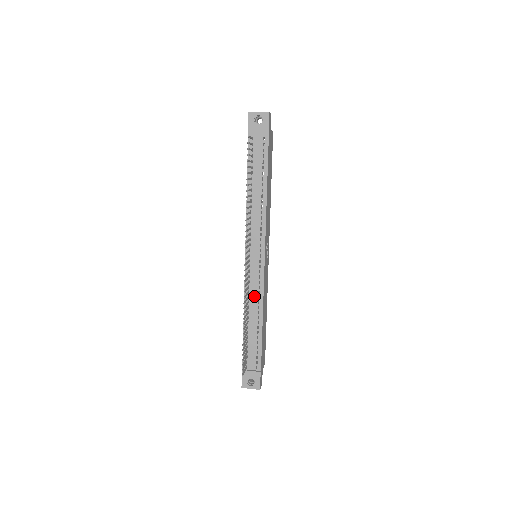
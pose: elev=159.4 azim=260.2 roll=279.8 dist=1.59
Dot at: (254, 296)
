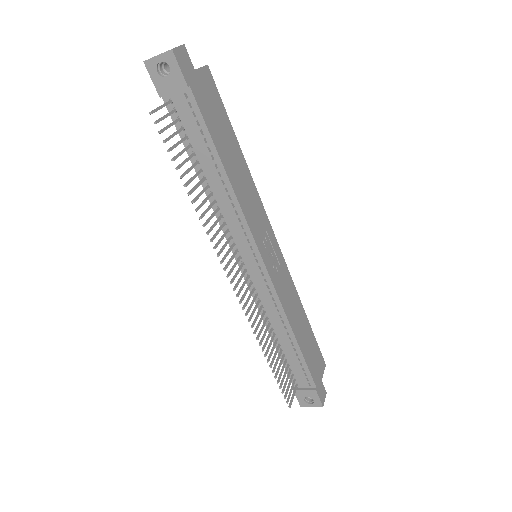
Dot at: (271, 310)
